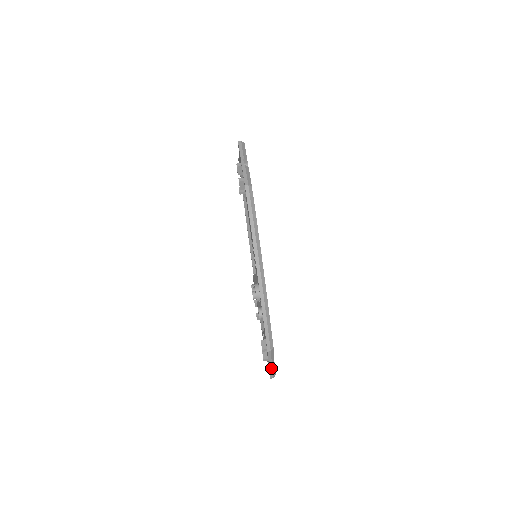
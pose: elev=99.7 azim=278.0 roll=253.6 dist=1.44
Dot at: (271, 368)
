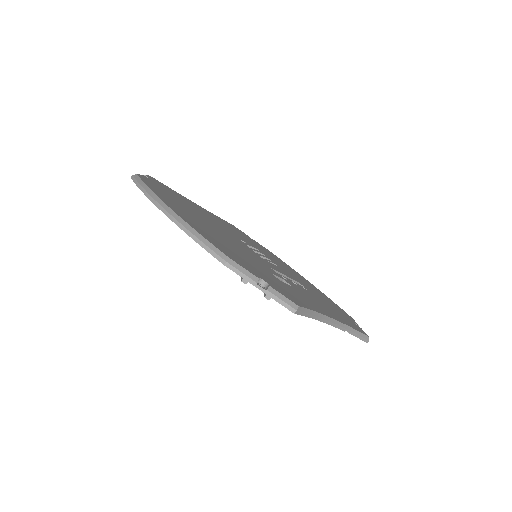
Dot at: (268, 293)
